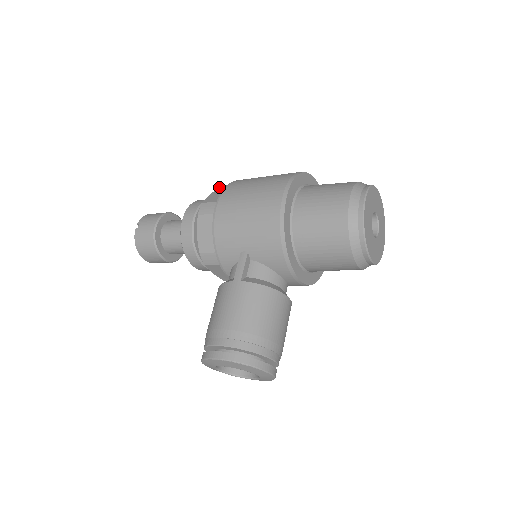
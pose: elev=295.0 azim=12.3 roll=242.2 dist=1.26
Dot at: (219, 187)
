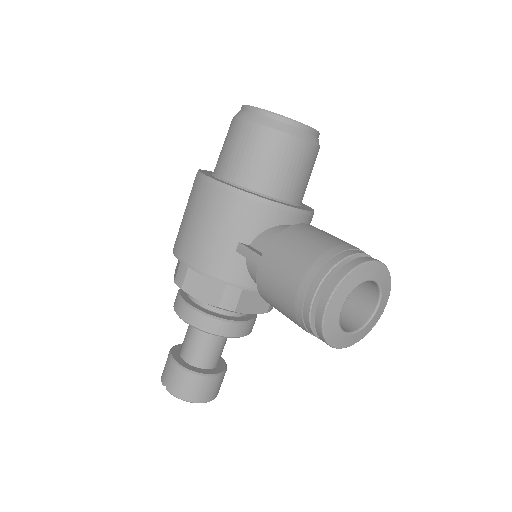
Dot at: (175, 269)
